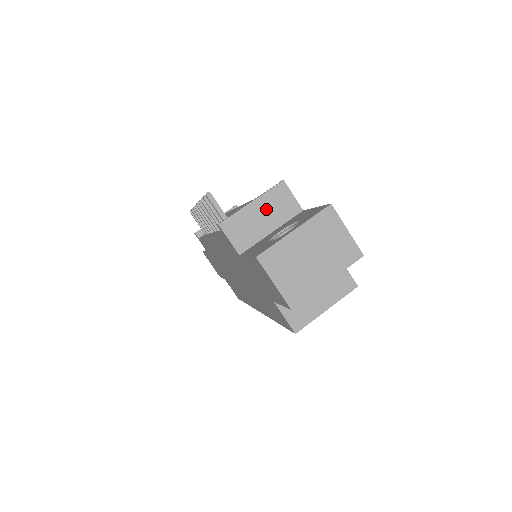
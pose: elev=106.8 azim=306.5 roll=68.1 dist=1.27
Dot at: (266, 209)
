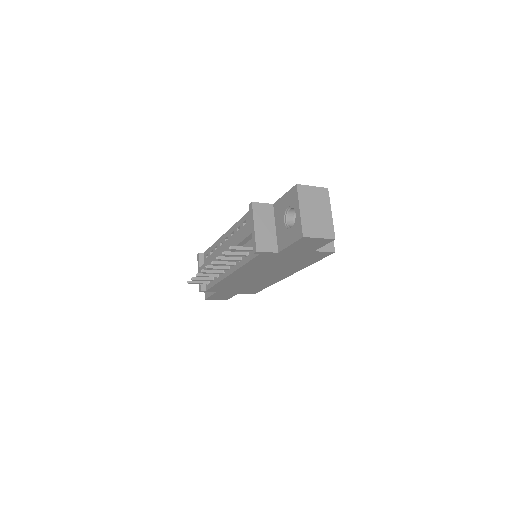
Dot at: (262, 222)
